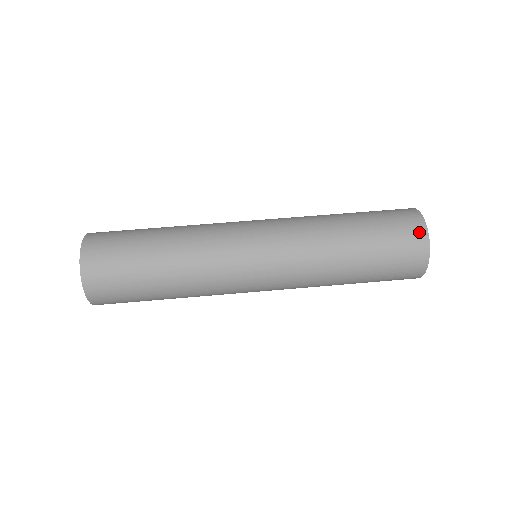
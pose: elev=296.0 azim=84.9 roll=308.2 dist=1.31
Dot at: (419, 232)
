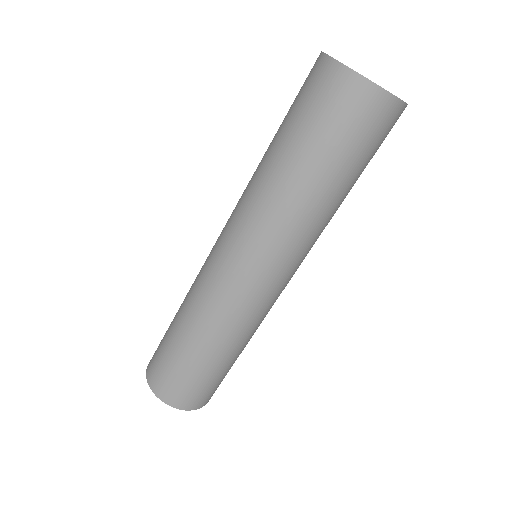
Dot at: (400, 115)
